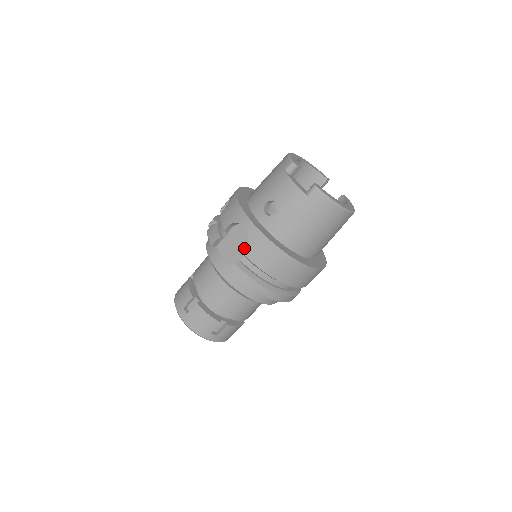
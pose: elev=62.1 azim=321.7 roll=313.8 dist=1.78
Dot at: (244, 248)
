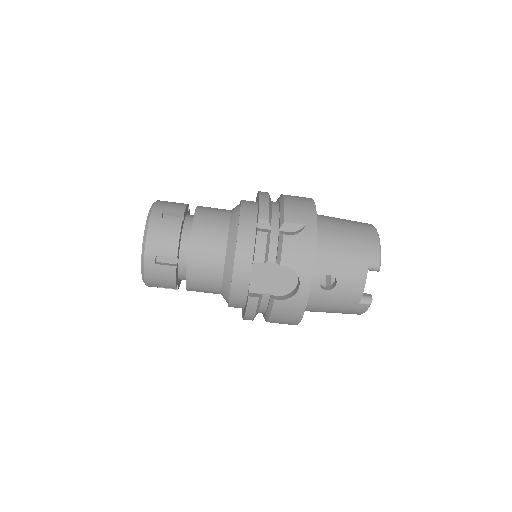
Dot at: (276, 289)
